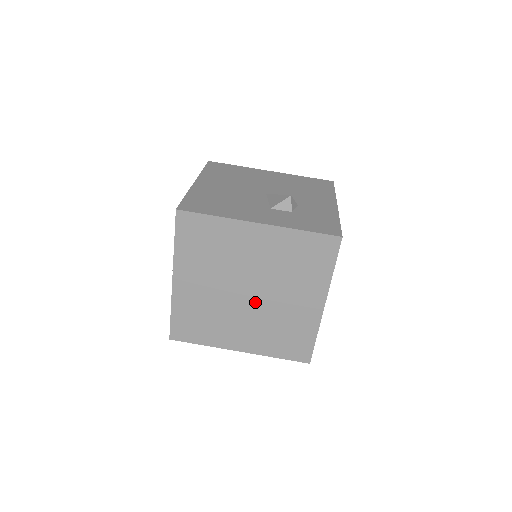
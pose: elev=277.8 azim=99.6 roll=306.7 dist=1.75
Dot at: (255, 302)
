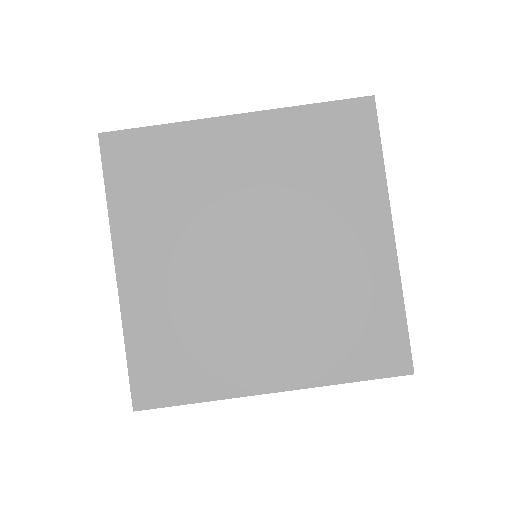
Dot at: (272, 268)
